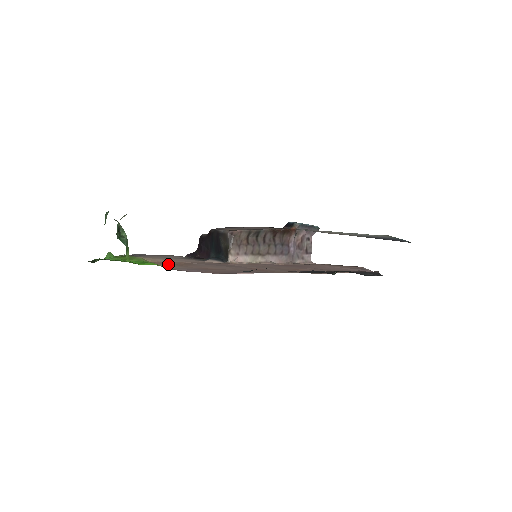
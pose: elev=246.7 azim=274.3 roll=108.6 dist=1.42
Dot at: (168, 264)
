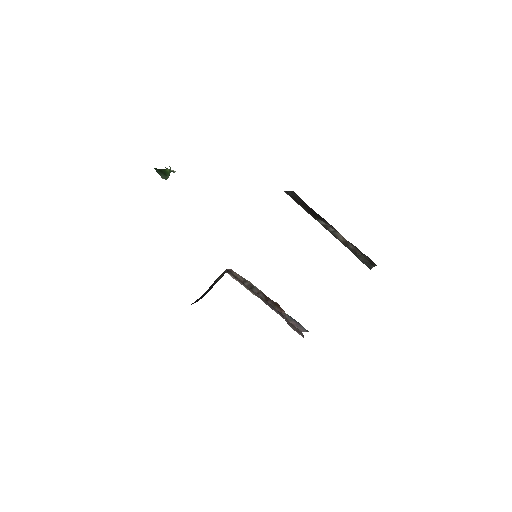
Dot at: occluded
